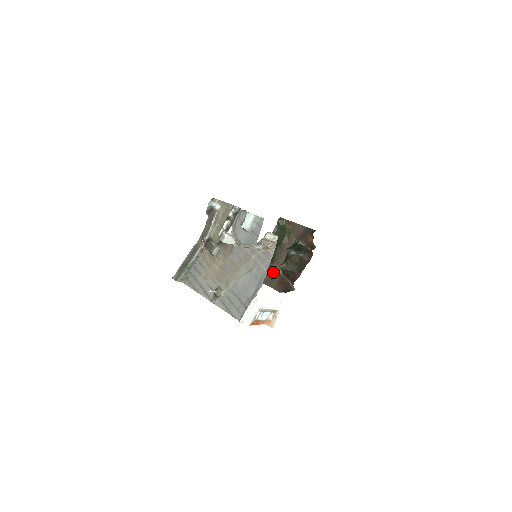
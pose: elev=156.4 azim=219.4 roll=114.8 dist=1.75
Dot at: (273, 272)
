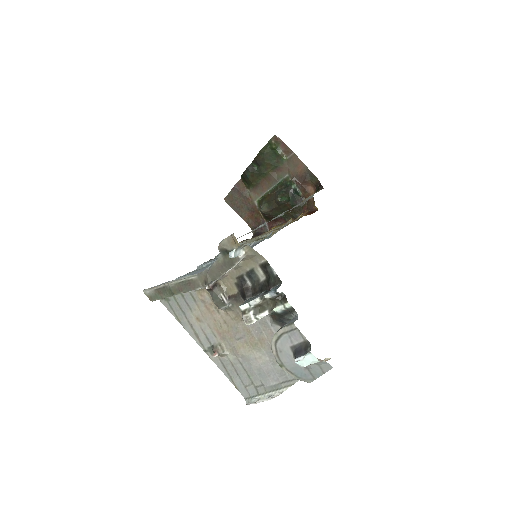
Dot at: (245, 198)
